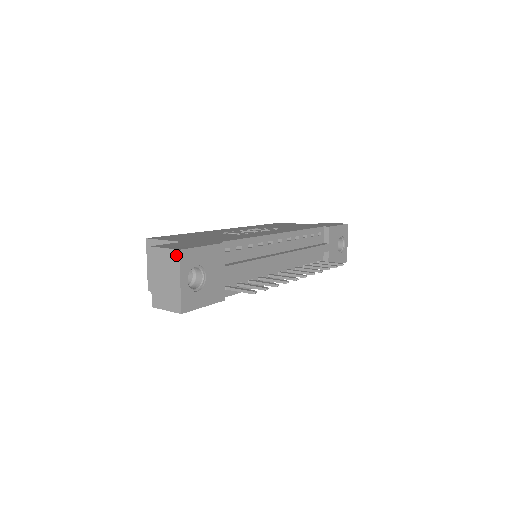
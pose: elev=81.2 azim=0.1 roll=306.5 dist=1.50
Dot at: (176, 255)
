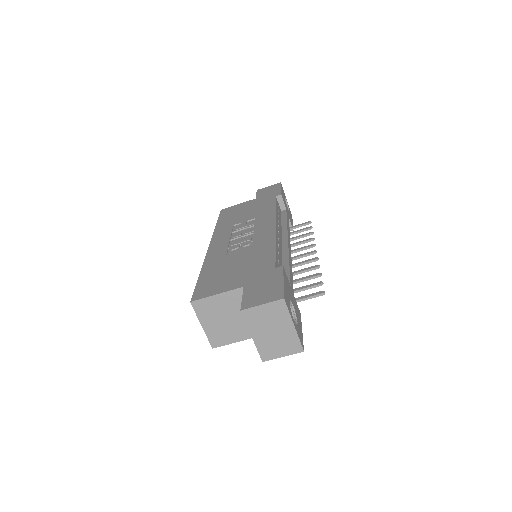
Dot at: (281, 305)
